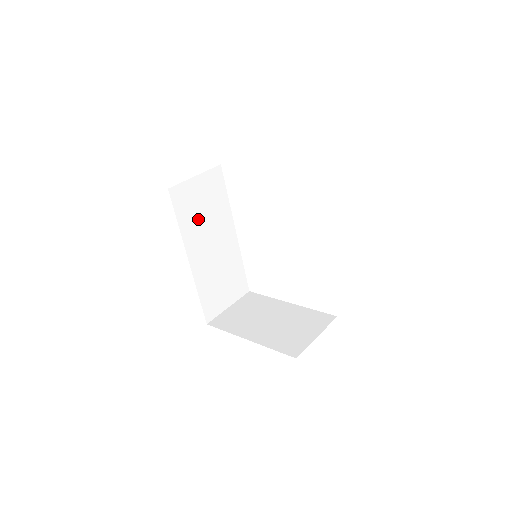
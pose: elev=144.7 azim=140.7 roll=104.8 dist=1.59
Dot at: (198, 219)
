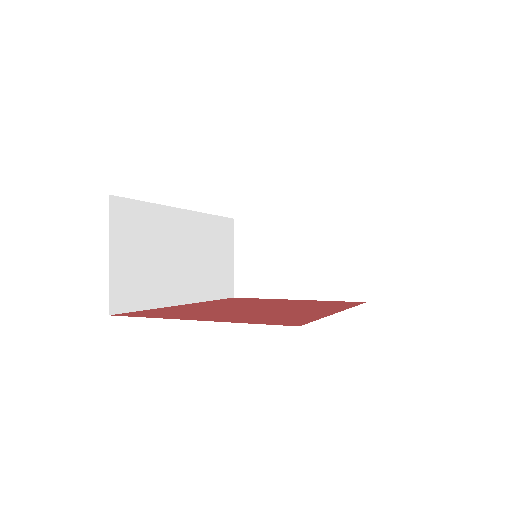
Dot at: (153, 272)
